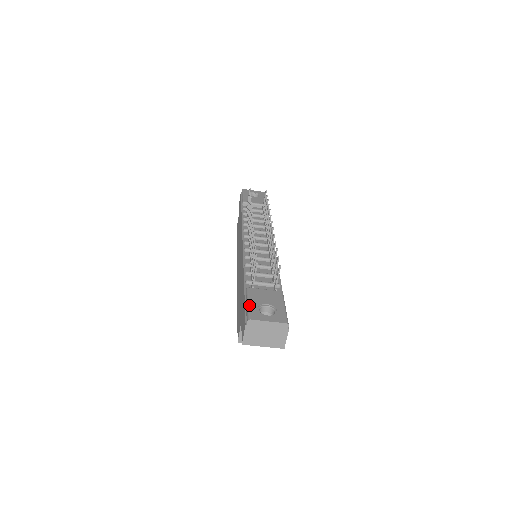
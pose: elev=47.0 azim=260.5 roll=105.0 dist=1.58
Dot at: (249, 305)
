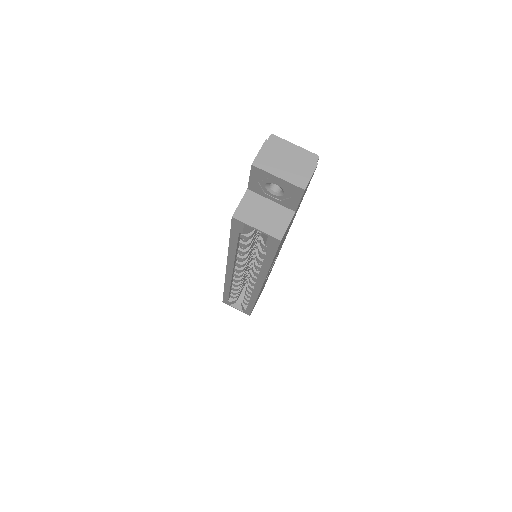
Dot at: occluded
